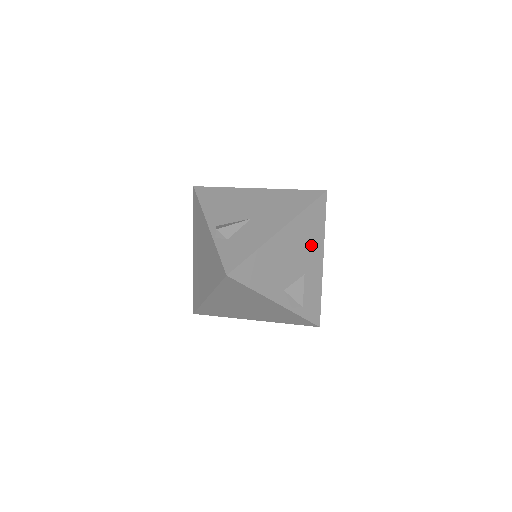
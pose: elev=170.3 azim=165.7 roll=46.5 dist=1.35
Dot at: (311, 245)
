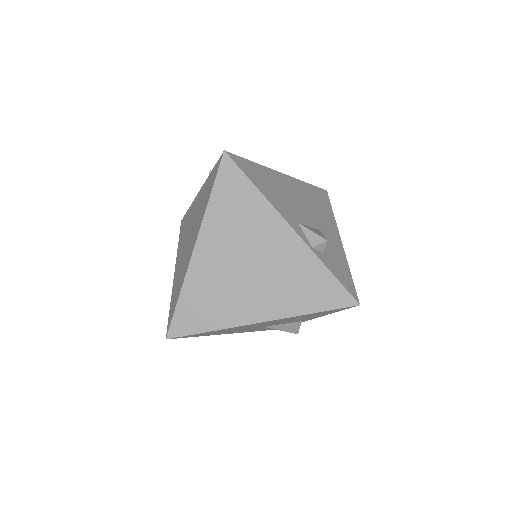
Dot at: (322, 214)
